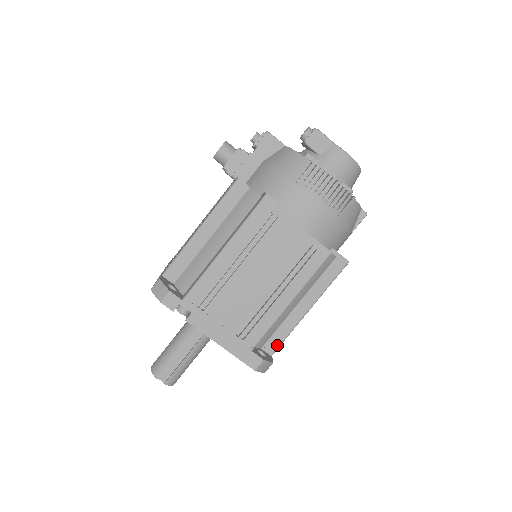
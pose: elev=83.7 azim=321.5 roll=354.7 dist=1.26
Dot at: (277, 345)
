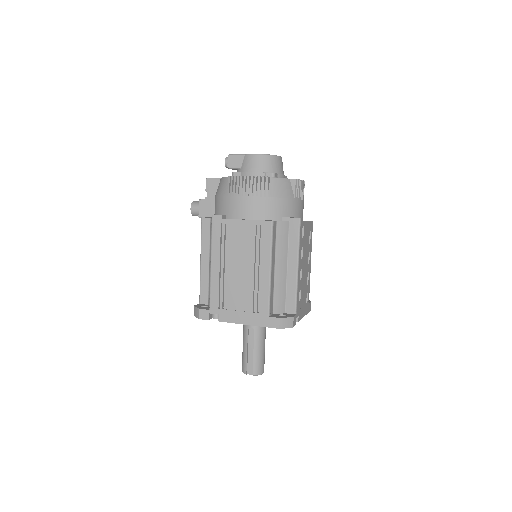
Dot at: (294, 304)
